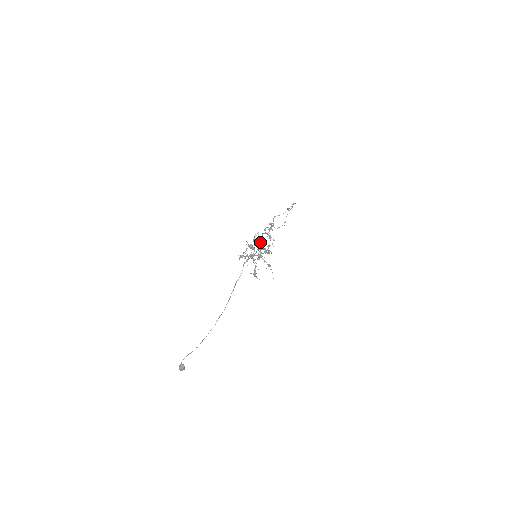
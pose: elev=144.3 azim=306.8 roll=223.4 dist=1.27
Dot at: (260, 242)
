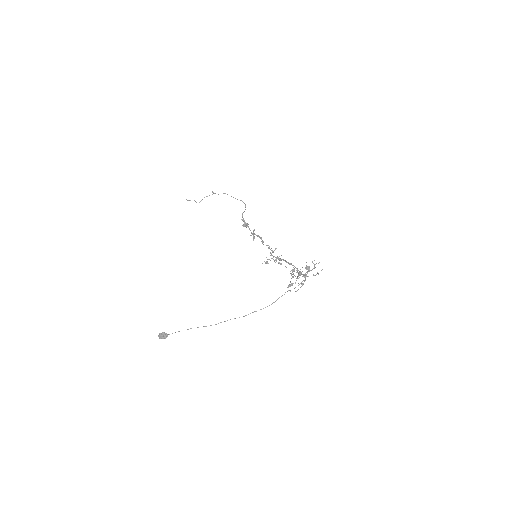
Dot at: (269, 248)
